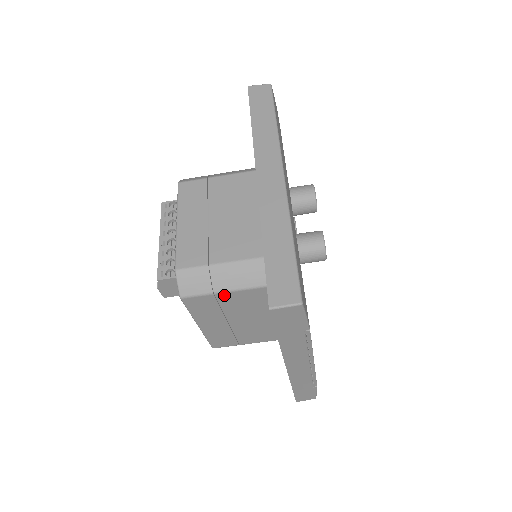
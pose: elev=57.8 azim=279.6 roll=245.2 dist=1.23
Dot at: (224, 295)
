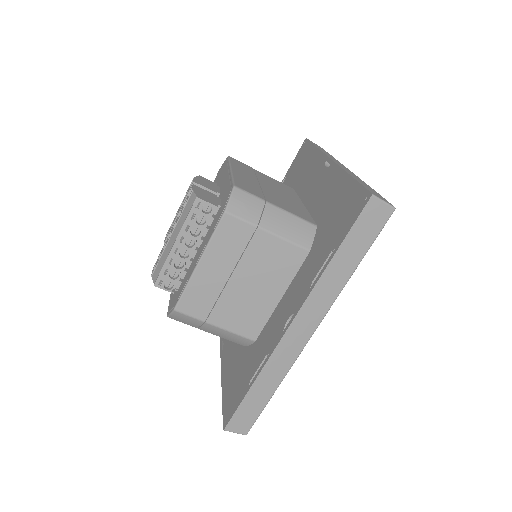
Dot at: occluded
